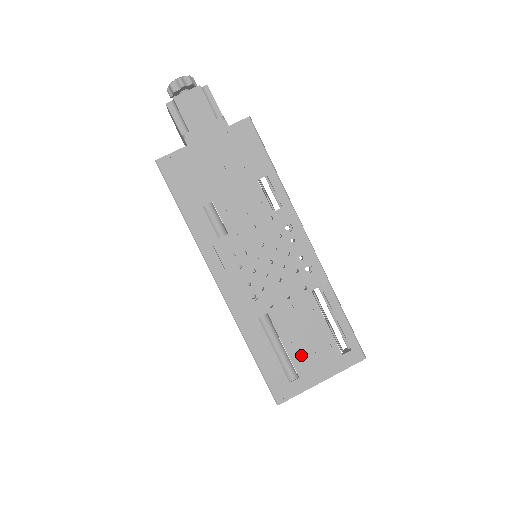
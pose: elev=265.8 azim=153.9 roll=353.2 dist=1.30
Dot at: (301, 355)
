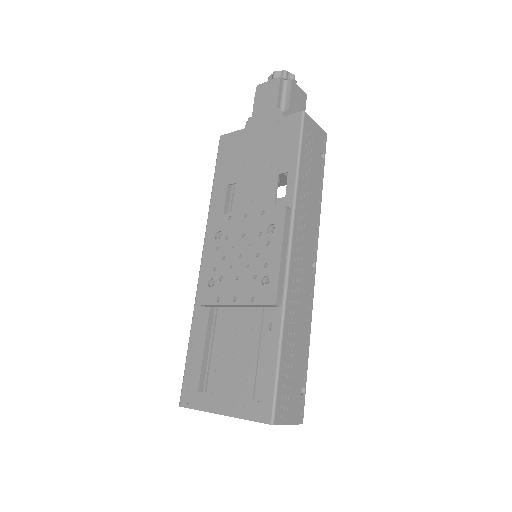
Dot at: (220, 371)
